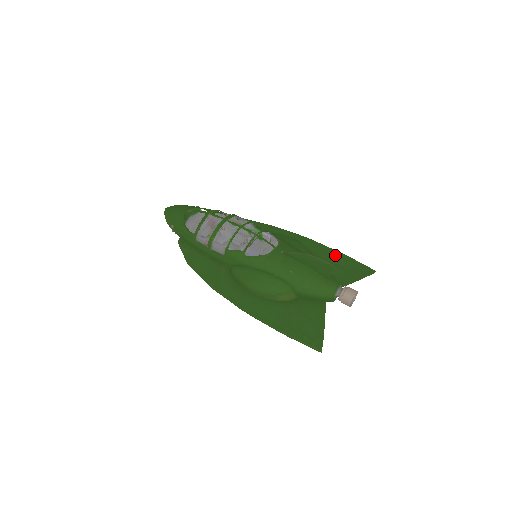
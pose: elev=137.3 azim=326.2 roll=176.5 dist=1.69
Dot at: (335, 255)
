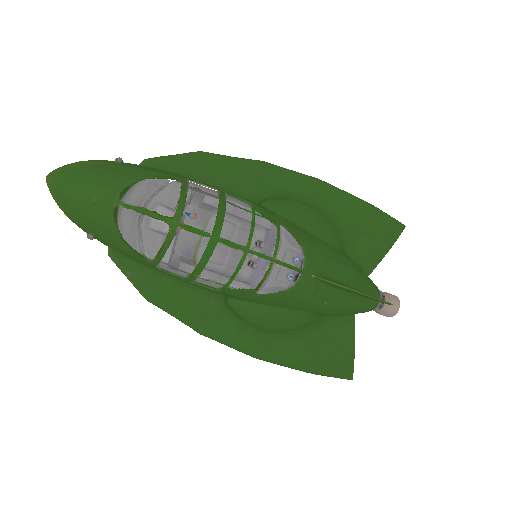
Dot at: (360, 212)
